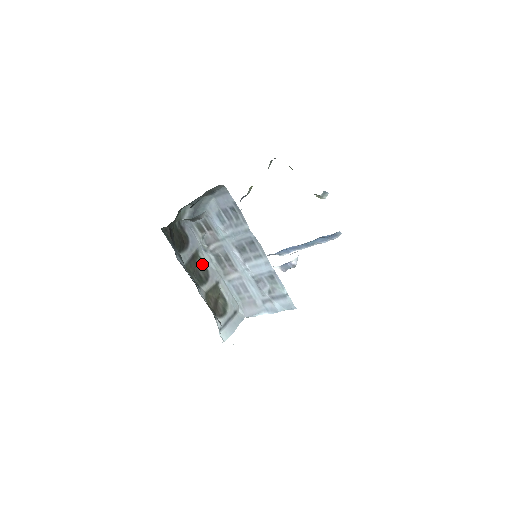
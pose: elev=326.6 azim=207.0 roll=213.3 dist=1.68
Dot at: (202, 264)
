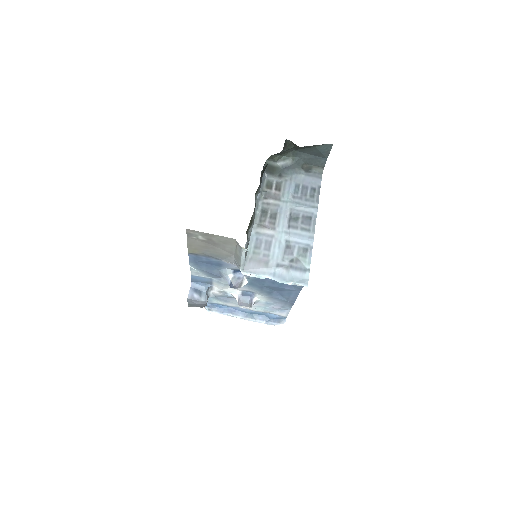
Dot at: (255, 201)
